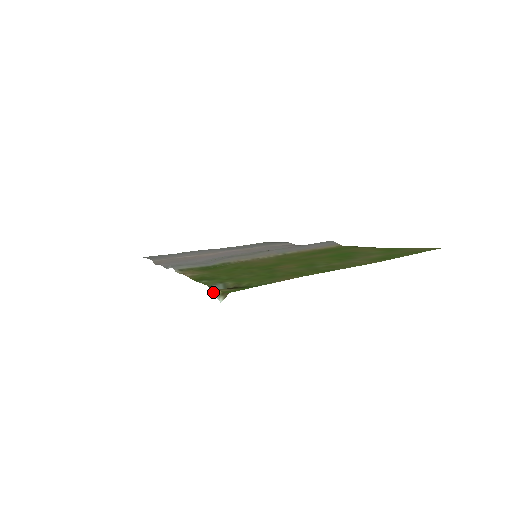
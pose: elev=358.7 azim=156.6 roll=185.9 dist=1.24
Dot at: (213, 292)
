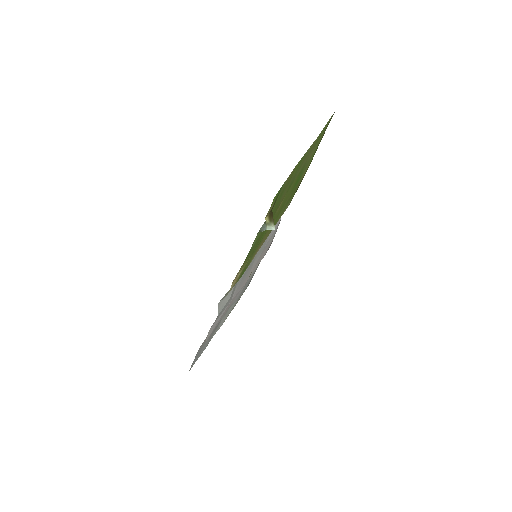
Dot at: (264, 230)
